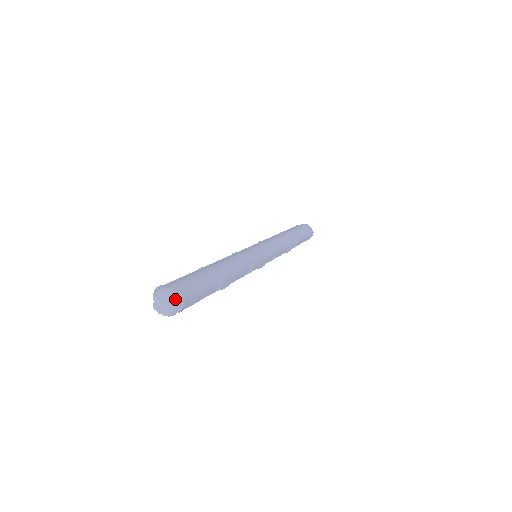
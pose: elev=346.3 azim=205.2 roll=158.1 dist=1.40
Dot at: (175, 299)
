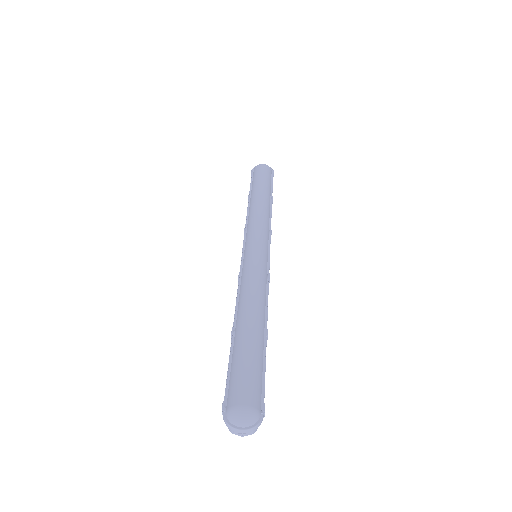
Dot at: (255, 416)
